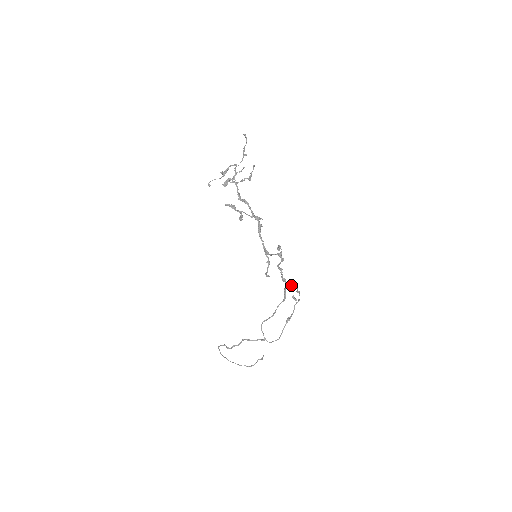
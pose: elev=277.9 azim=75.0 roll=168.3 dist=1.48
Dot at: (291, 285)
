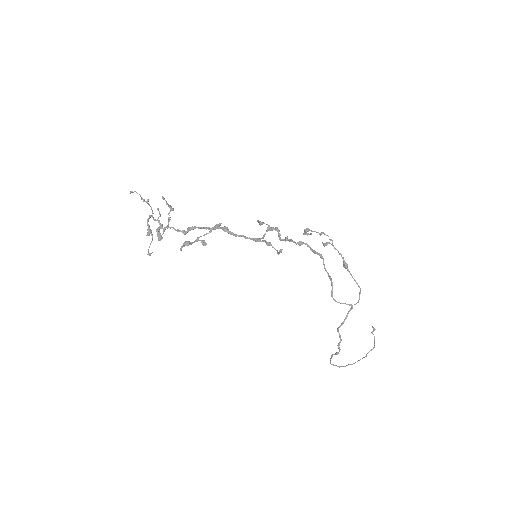
Dot at: (307, 233)
